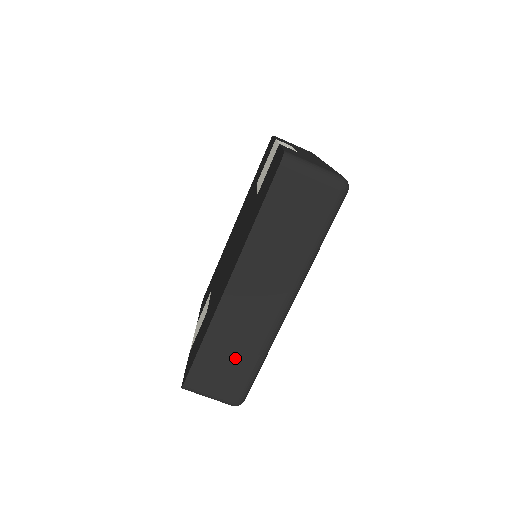
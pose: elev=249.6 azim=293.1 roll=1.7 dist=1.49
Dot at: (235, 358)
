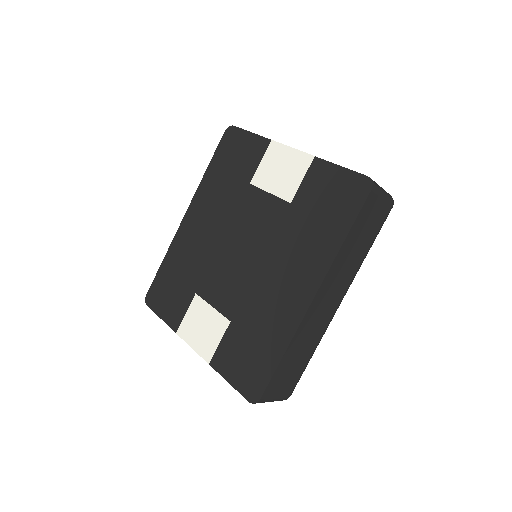
Dot at: (300, 360)
